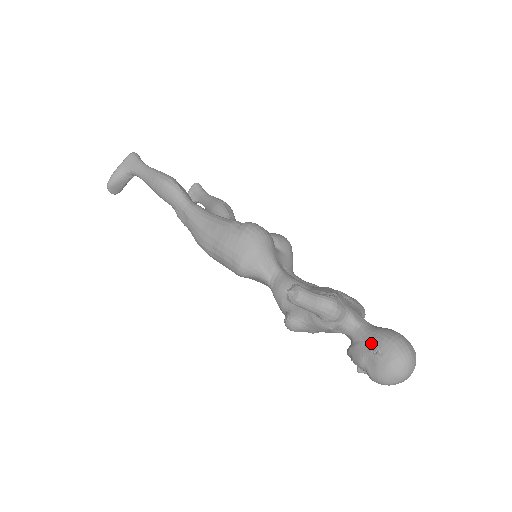
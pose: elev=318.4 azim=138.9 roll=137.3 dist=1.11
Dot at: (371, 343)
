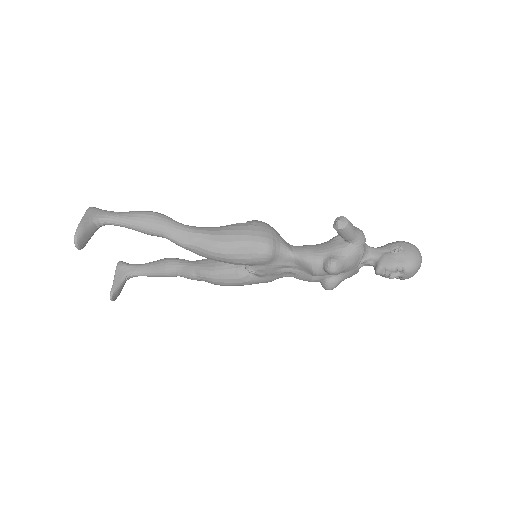
Dot at: (392, 249)
